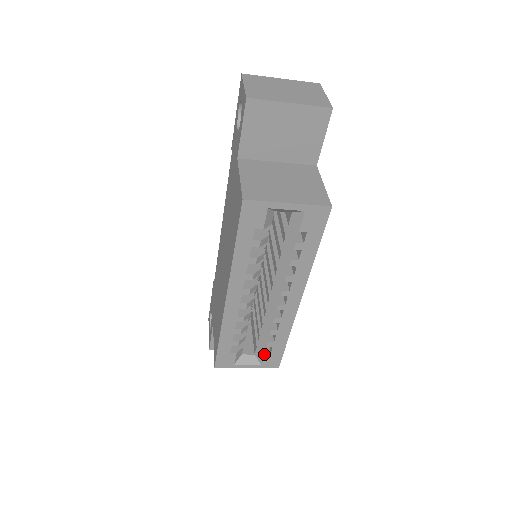
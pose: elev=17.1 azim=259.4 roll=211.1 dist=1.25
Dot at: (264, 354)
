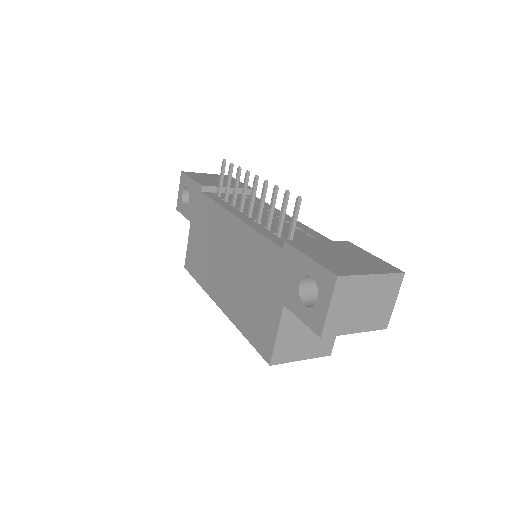
Dot at: occluded
